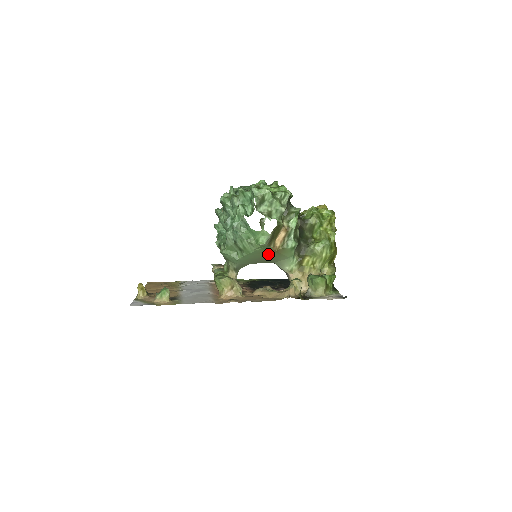
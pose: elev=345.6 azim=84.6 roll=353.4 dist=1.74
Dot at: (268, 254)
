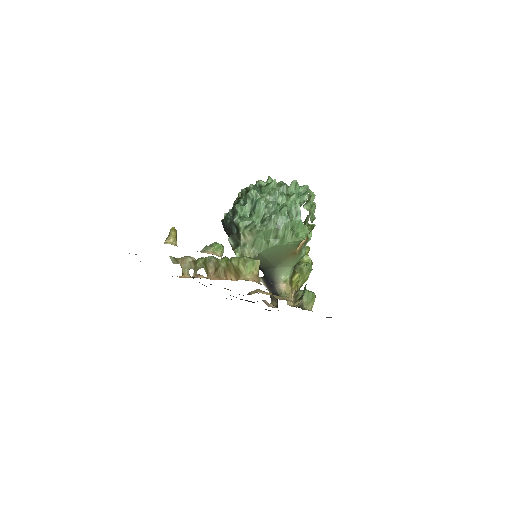
Dot at: (286, 254)
